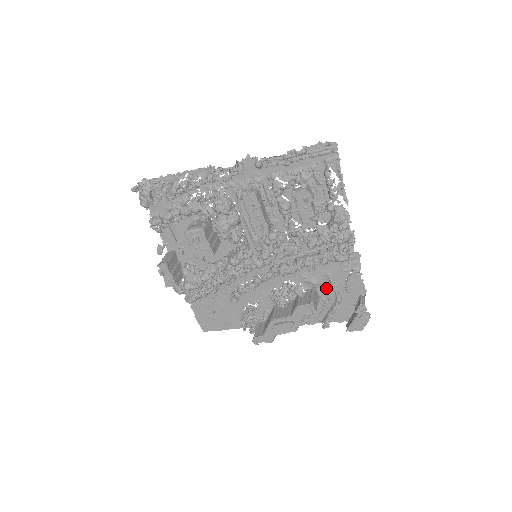
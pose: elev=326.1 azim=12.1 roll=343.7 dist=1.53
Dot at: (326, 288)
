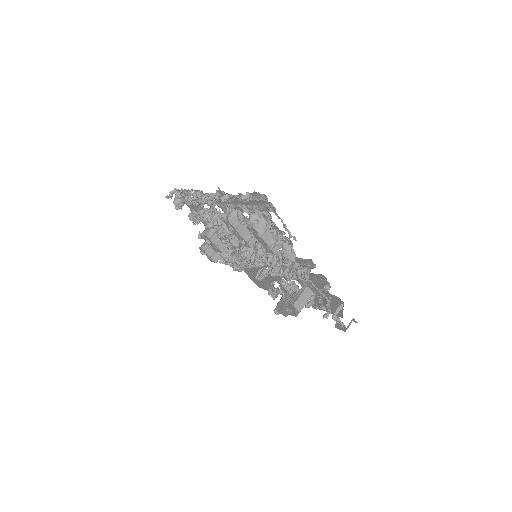
Dot at: (316, 290)
